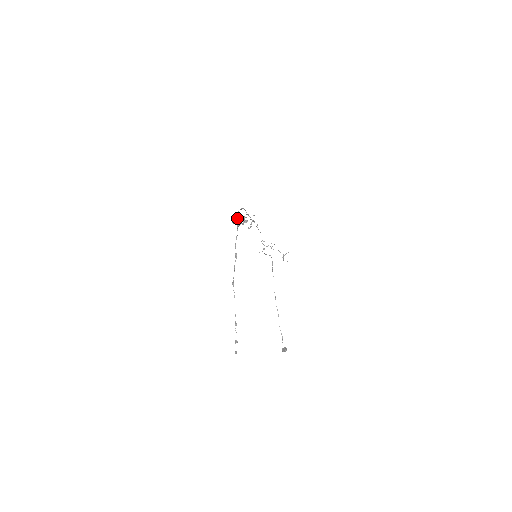
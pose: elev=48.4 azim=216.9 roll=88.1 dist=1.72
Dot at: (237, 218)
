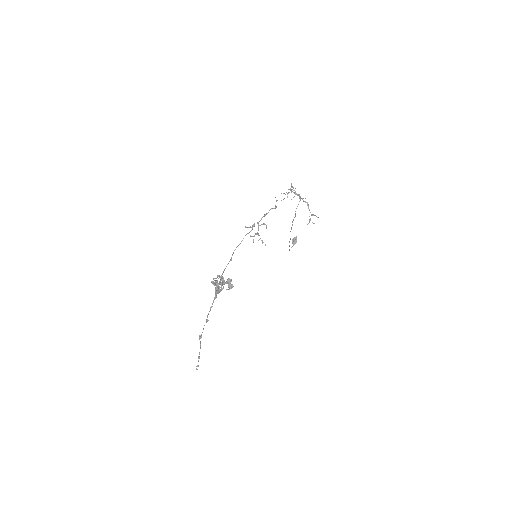
Dot at: (217, 287)
